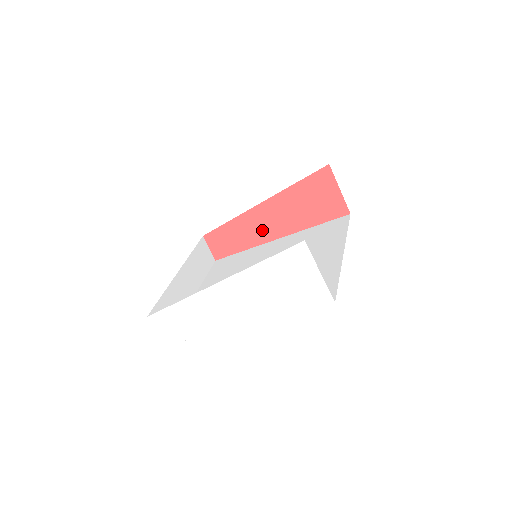
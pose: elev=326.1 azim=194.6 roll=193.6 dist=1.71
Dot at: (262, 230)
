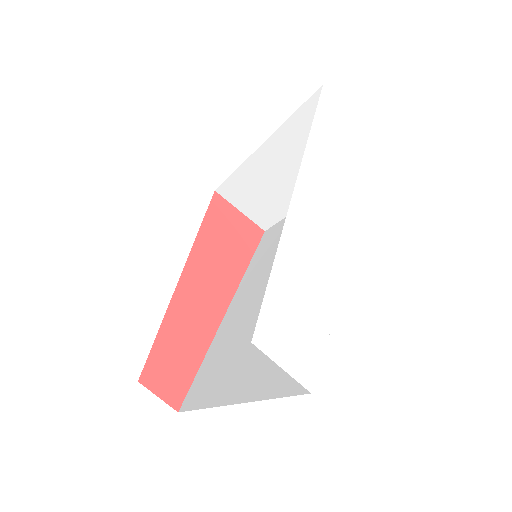
Dot at: (205, 310)
